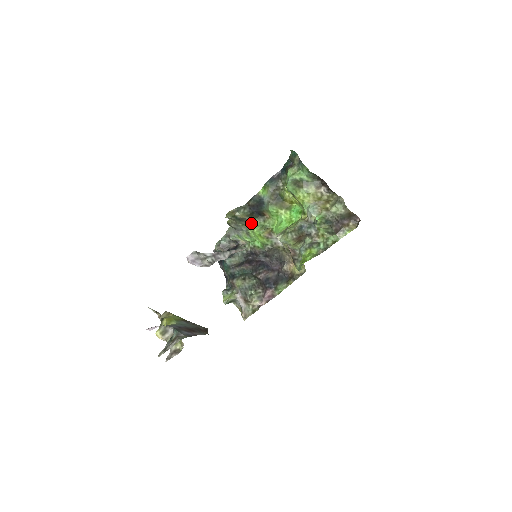
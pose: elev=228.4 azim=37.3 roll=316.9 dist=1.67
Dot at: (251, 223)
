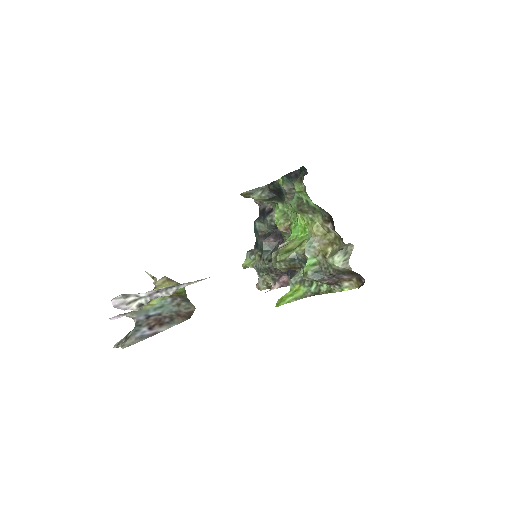
Dot at: (276, 203)
